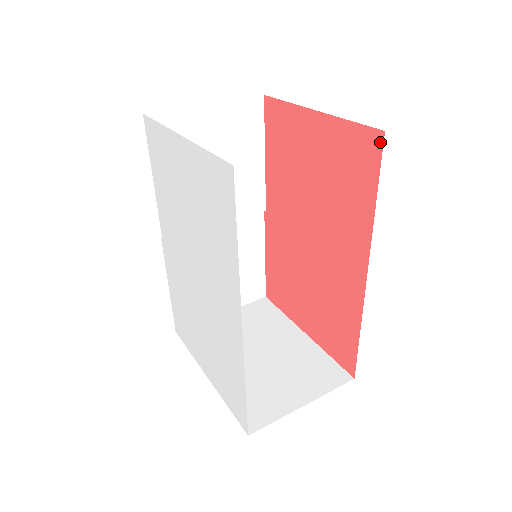
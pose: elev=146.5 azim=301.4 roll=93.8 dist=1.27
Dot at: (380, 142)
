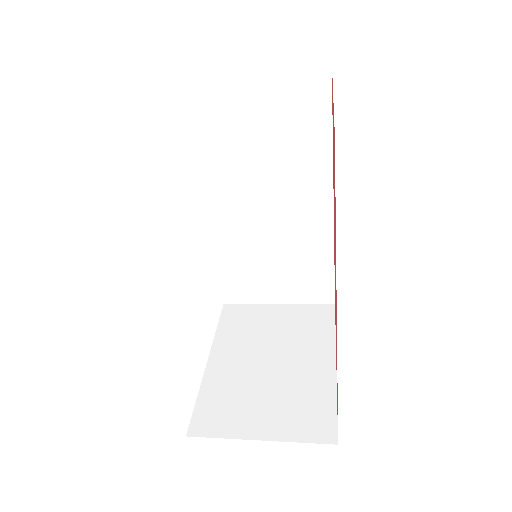
Dot at: occluded
